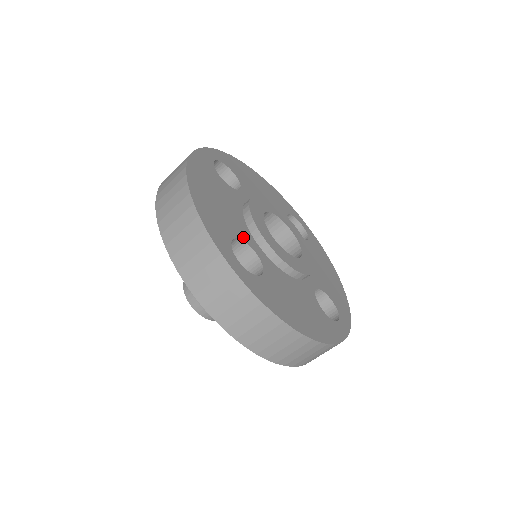
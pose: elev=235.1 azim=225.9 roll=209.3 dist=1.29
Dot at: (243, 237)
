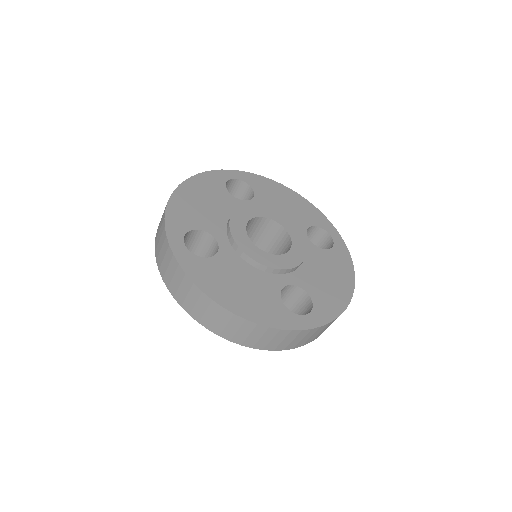
Dot at: (211, 231)
